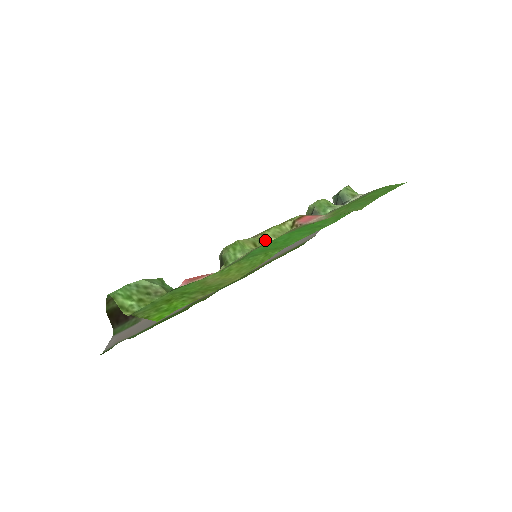
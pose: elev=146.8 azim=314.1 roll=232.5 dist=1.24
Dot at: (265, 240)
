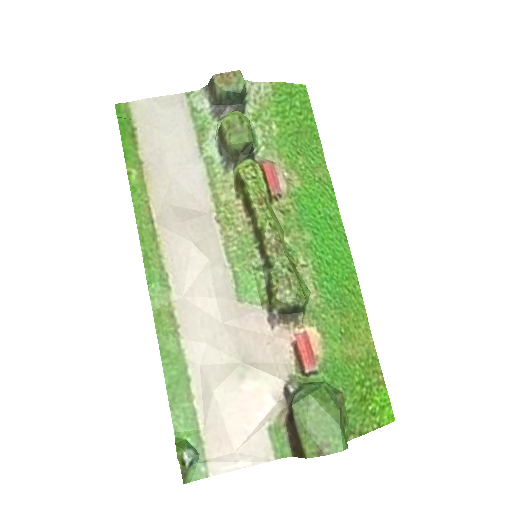
Dot at: (286, 247)
